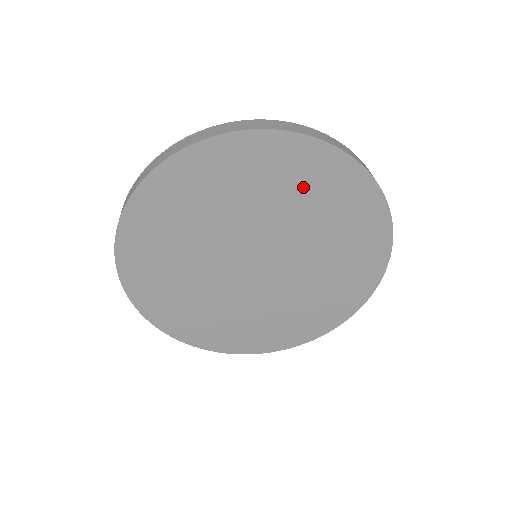
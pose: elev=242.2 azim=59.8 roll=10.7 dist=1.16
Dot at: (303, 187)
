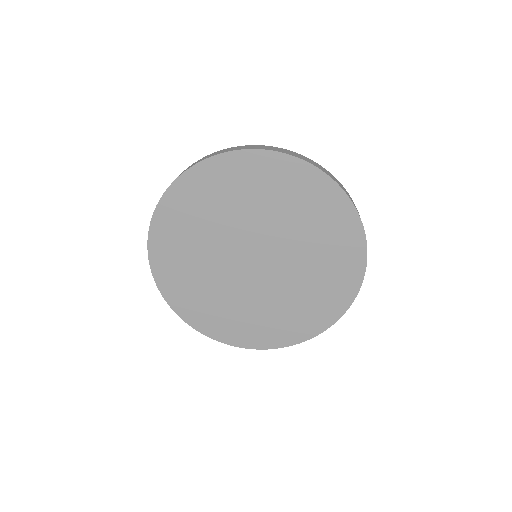
Dot at: (329, 249)
